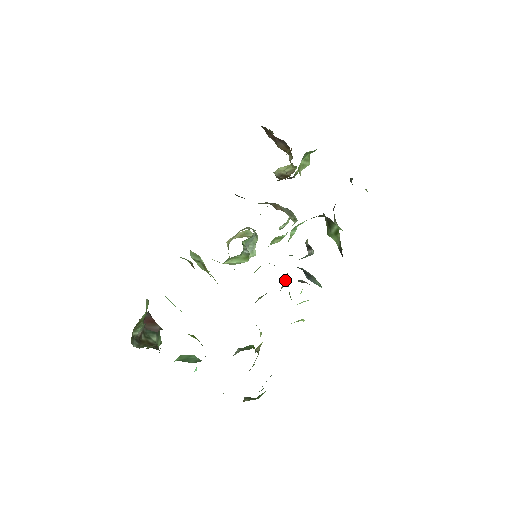
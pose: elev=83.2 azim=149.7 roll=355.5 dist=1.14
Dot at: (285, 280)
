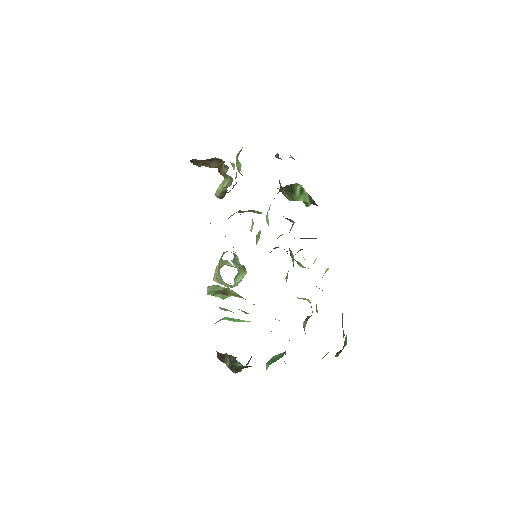
Dot at: (292, 254)
